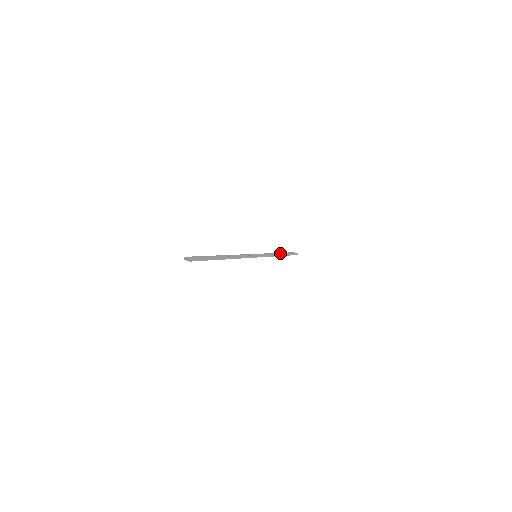
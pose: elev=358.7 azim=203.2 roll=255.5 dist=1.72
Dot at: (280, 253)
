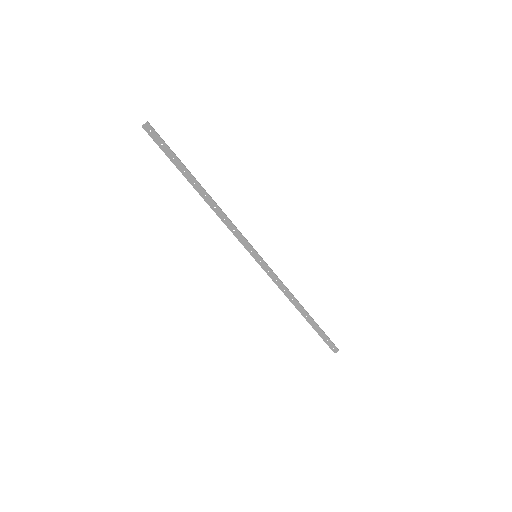
Dot at: (304, 317)
